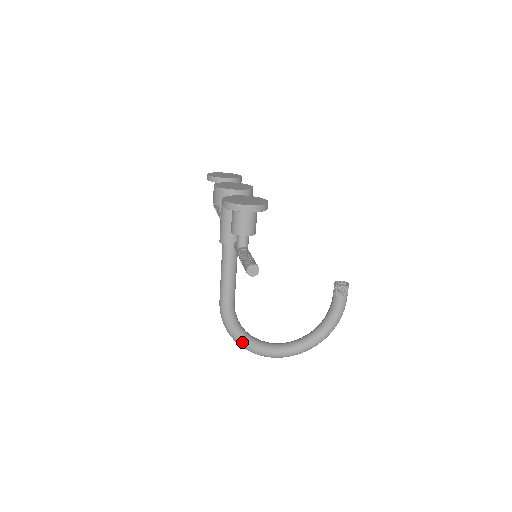
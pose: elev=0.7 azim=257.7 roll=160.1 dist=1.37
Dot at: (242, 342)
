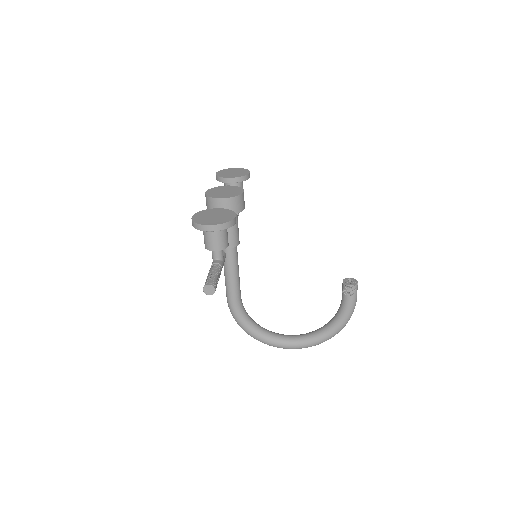
Dot at: (251, 334)
